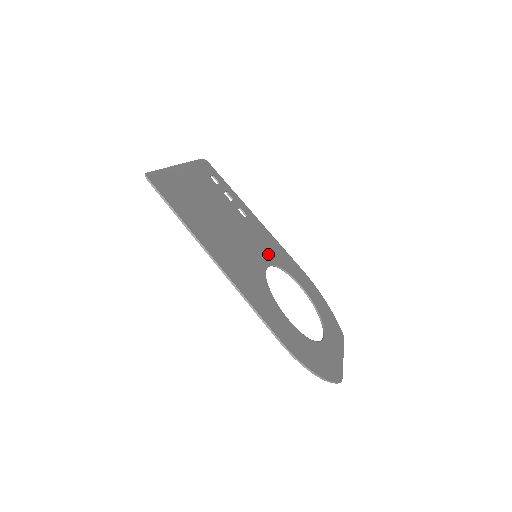
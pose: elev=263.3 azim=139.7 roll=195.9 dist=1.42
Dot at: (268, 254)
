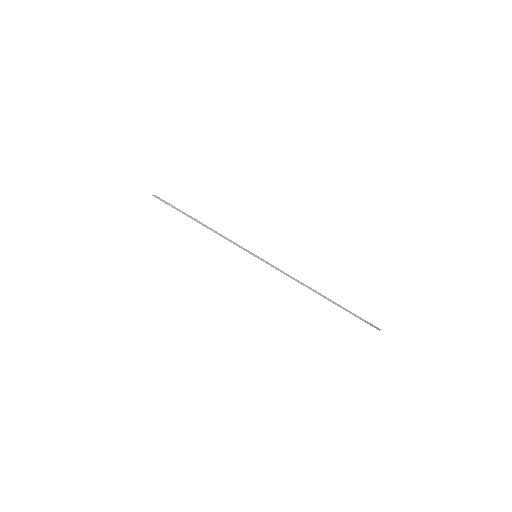
Dot at: occluded
